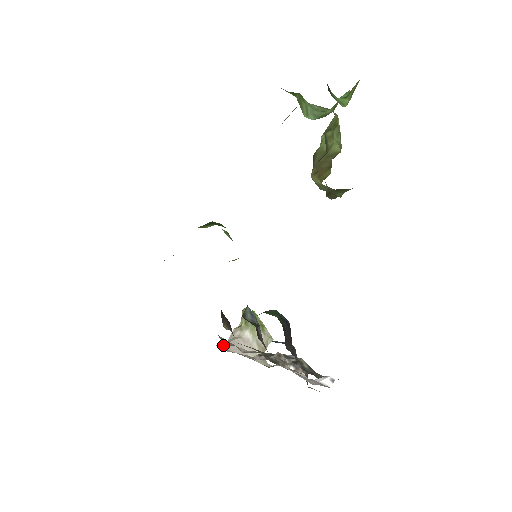
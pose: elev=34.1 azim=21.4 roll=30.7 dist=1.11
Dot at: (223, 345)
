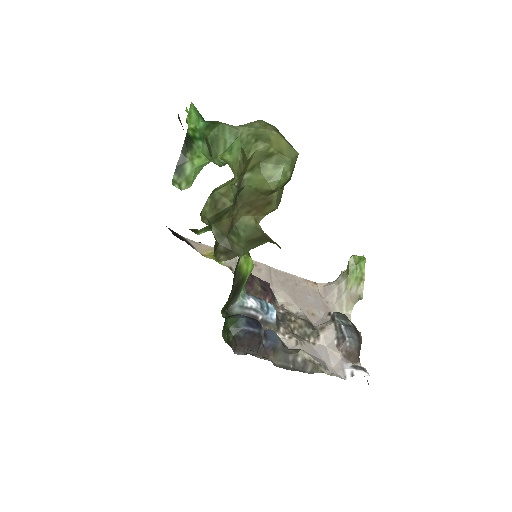
Dot at: (324, 285)
